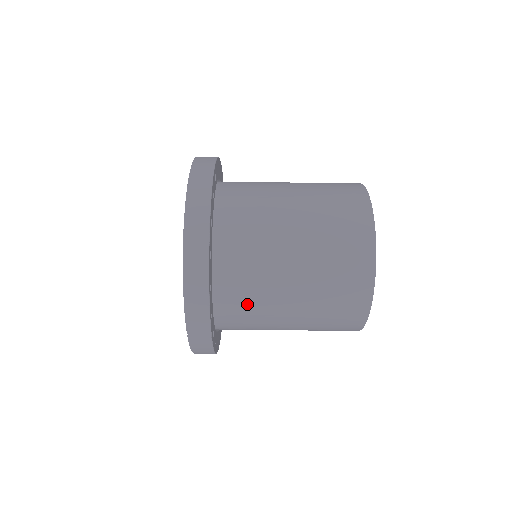
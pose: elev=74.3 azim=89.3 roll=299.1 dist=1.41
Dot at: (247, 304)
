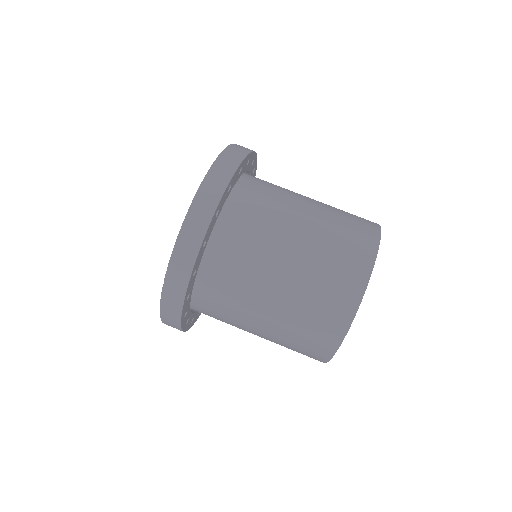
Dot at: (231, 279)
